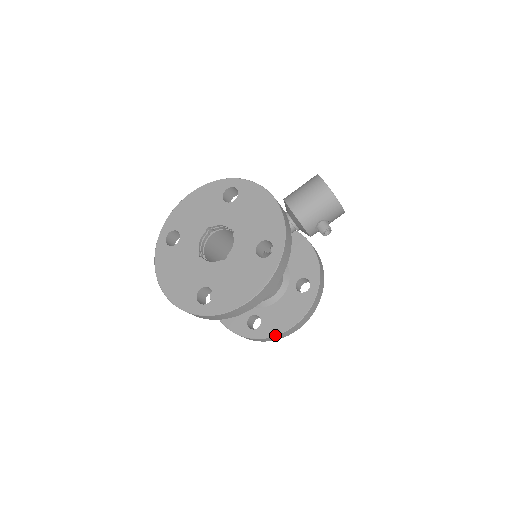
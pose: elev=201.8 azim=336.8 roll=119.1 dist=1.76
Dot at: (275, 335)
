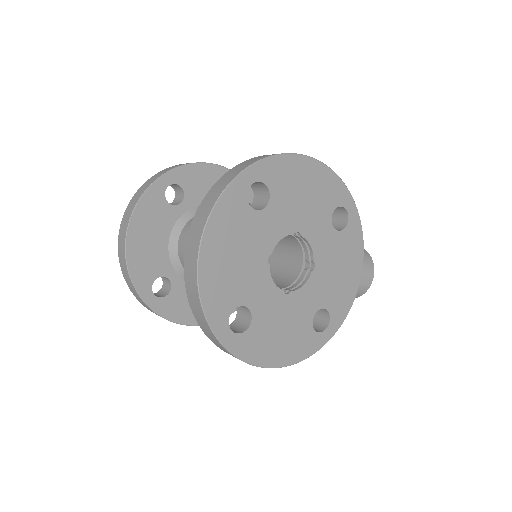
Dot at: (172, 321)
